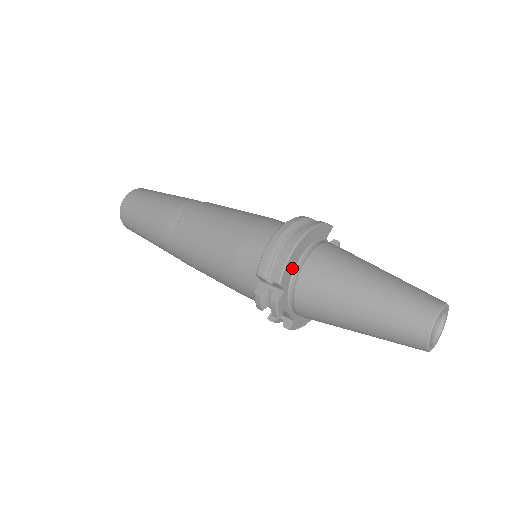
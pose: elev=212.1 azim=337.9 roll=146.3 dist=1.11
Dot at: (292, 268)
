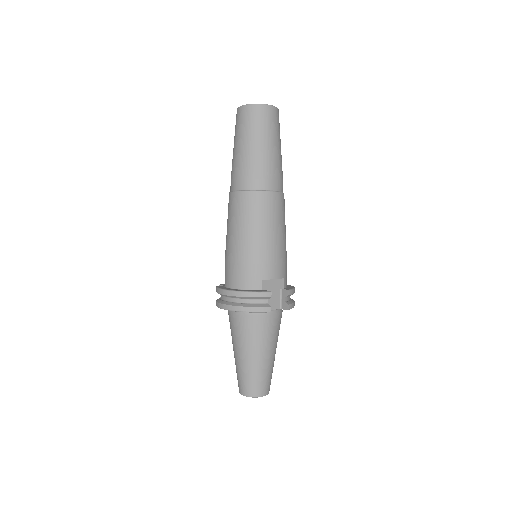
Dot at: occluded
